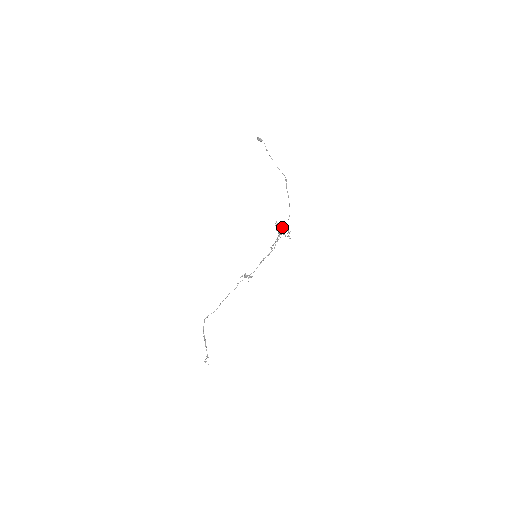
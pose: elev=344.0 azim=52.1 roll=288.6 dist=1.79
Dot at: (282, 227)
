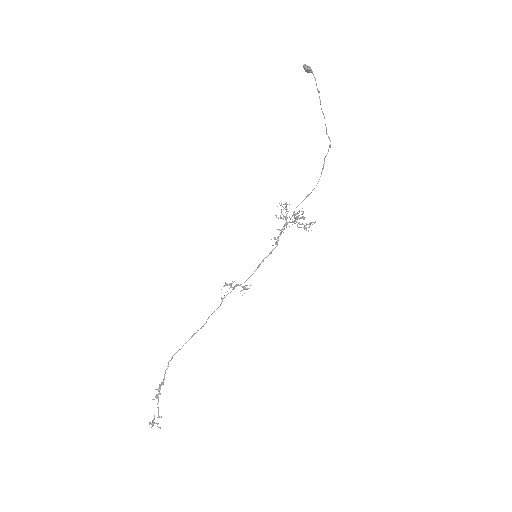
Dot at: occluded
